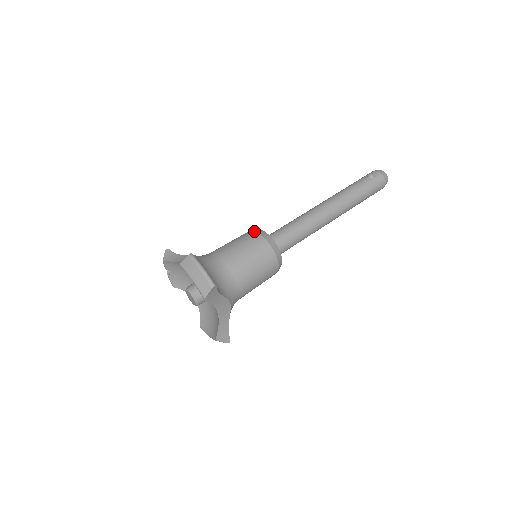
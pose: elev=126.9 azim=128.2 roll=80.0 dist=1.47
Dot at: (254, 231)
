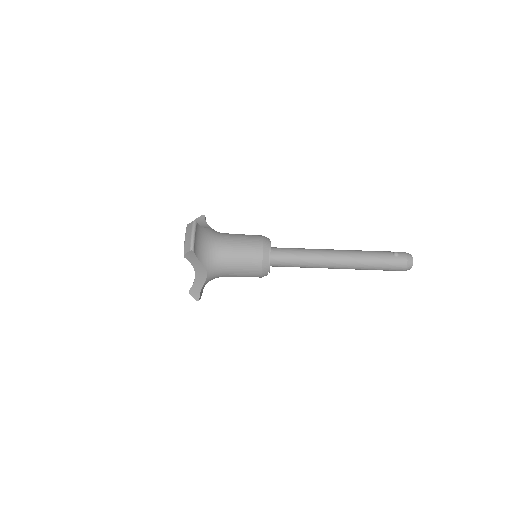
Dot at: (262, 237)
